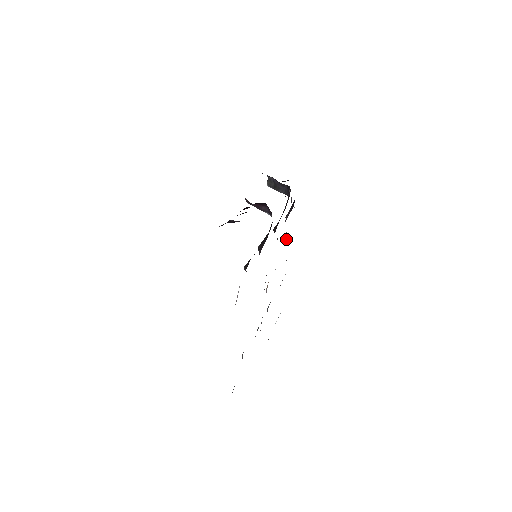
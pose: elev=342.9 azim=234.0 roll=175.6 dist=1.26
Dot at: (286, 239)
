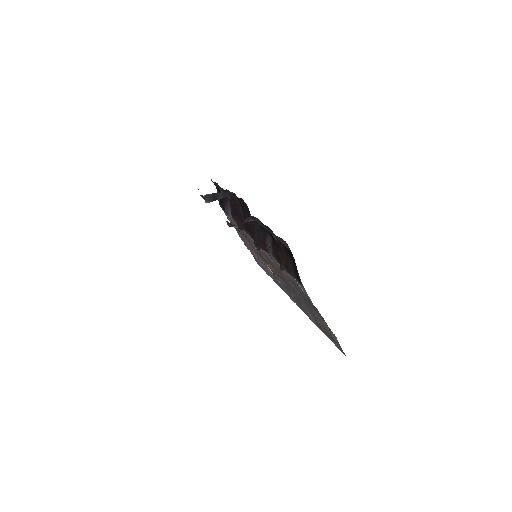
Dot at: occluded
